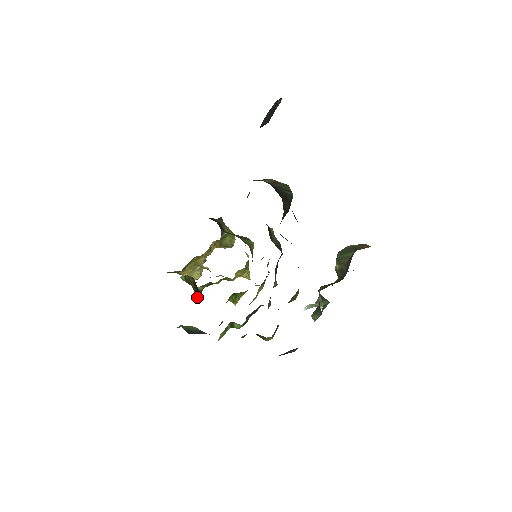
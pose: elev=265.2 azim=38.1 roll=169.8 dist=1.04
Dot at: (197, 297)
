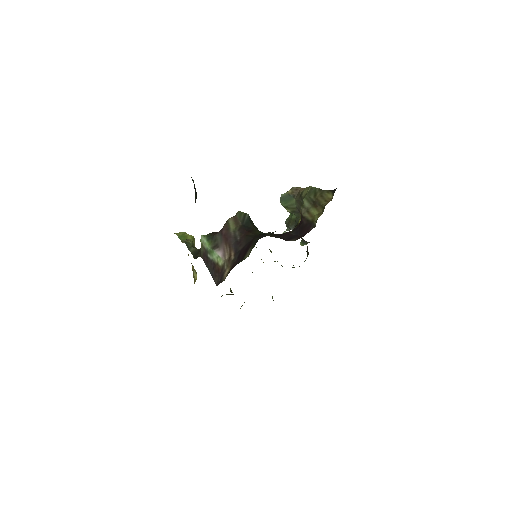
Dot at: occluded
